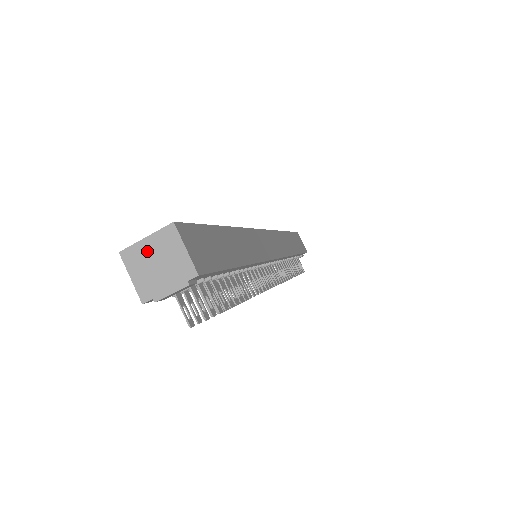
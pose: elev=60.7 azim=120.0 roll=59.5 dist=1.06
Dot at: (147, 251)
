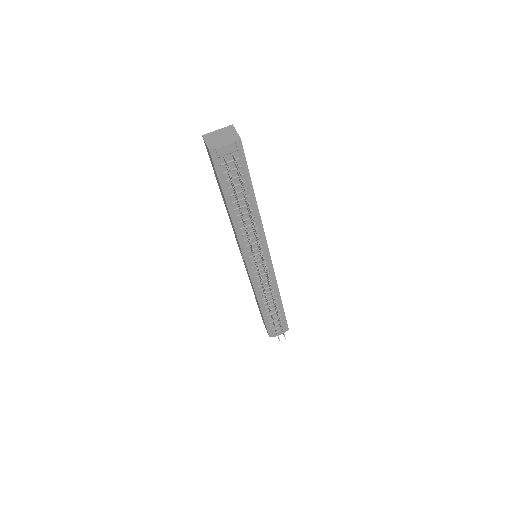
Dot at: (217, 134)
